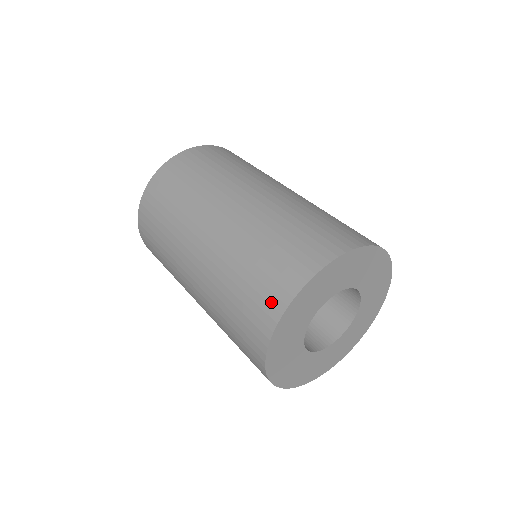
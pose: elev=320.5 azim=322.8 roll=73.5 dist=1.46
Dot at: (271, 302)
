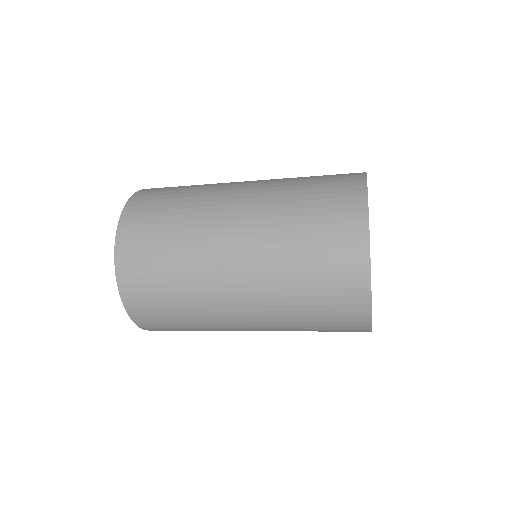
Dot at: (351, 258)
